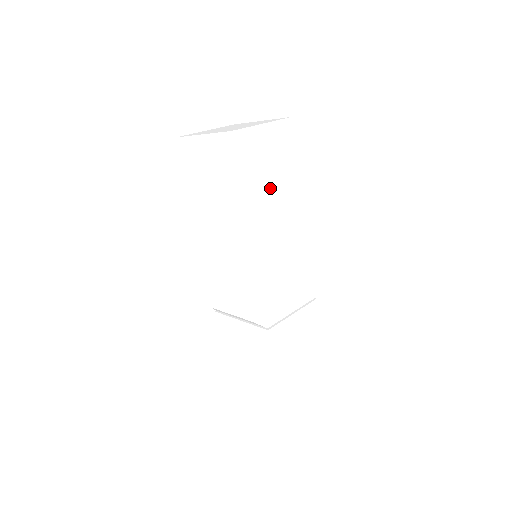
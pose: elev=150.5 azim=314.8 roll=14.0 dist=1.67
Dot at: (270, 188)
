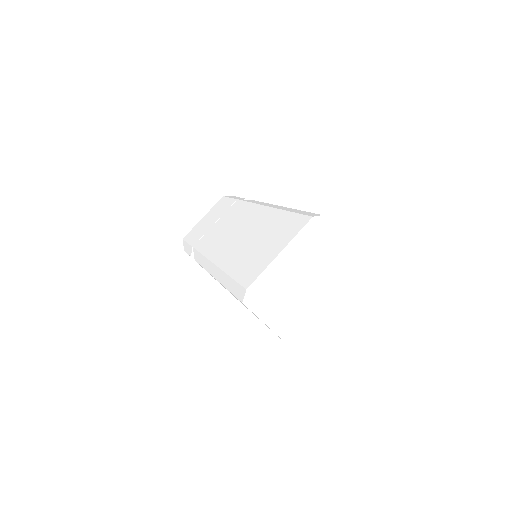
Dot at: occluded
